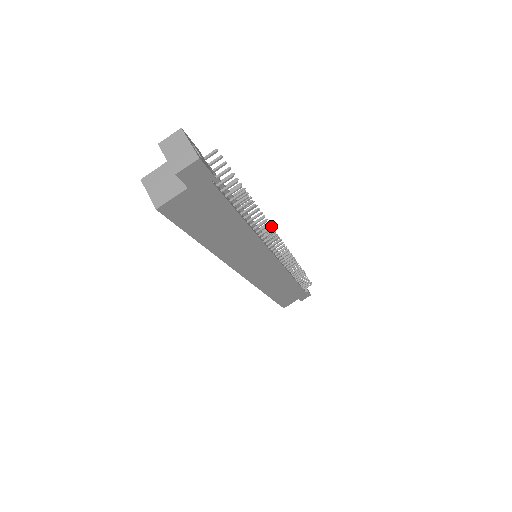
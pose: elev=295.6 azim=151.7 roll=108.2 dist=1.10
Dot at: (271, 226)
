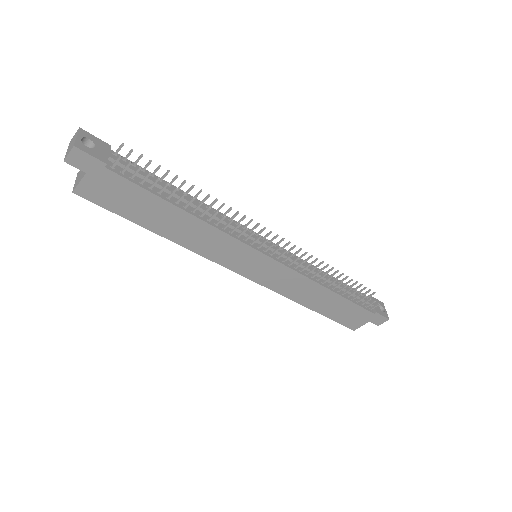
Dot at: (258, 224)
